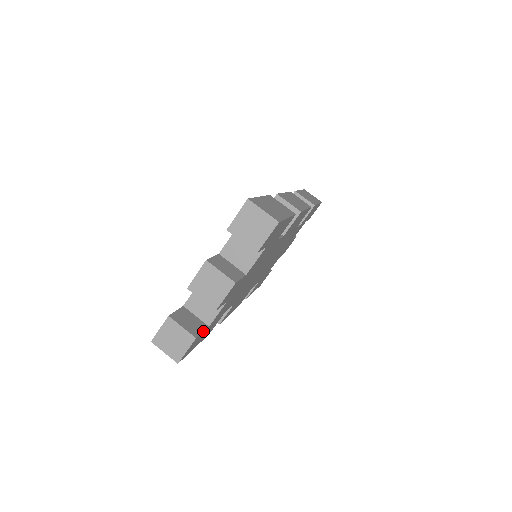
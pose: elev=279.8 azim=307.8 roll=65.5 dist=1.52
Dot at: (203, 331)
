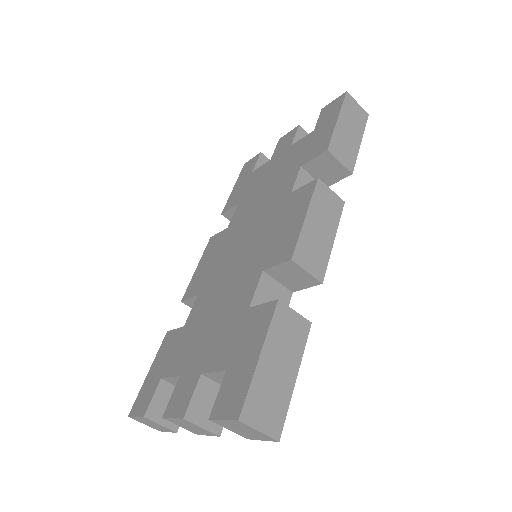
Dot at: occluded
